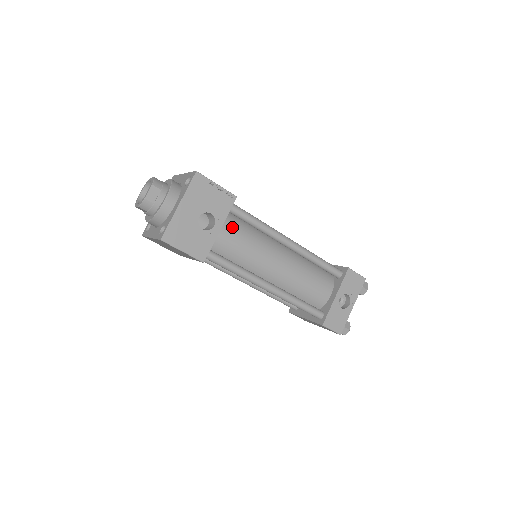
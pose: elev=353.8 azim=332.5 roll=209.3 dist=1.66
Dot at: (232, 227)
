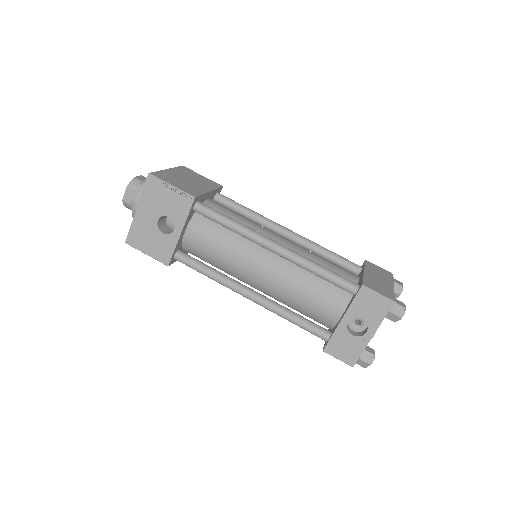
Dot at: (203, 229)
